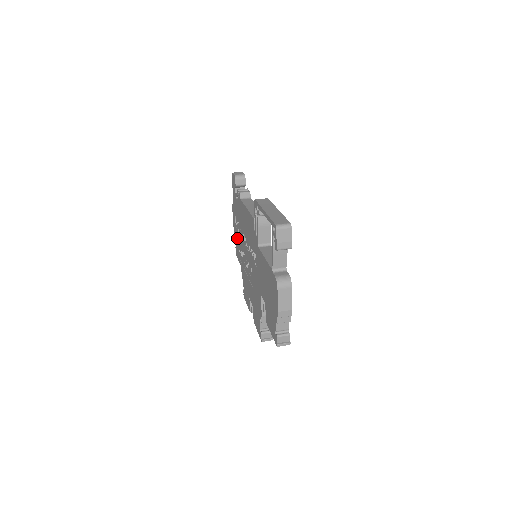
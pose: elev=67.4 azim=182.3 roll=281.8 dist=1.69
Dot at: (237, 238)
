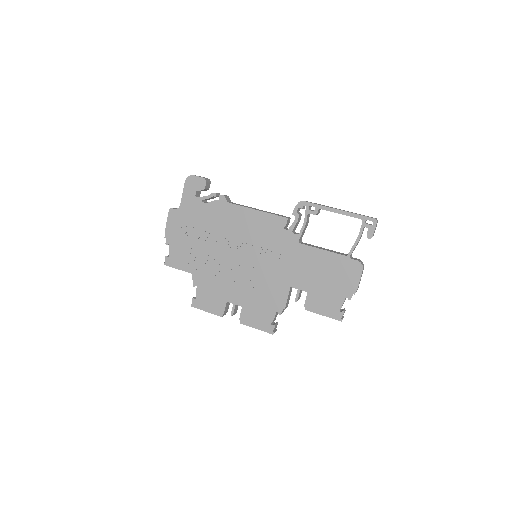
Dot at: (185, 244)
